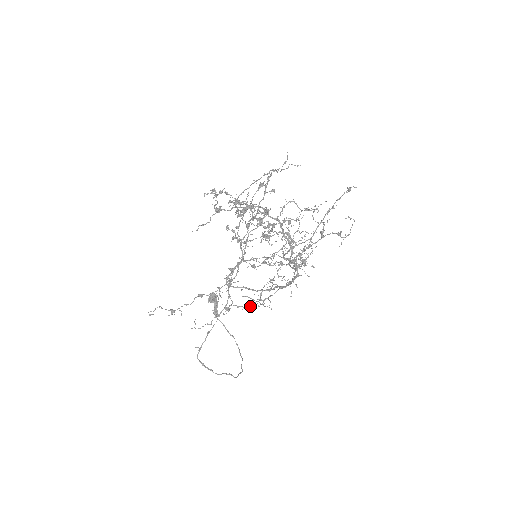
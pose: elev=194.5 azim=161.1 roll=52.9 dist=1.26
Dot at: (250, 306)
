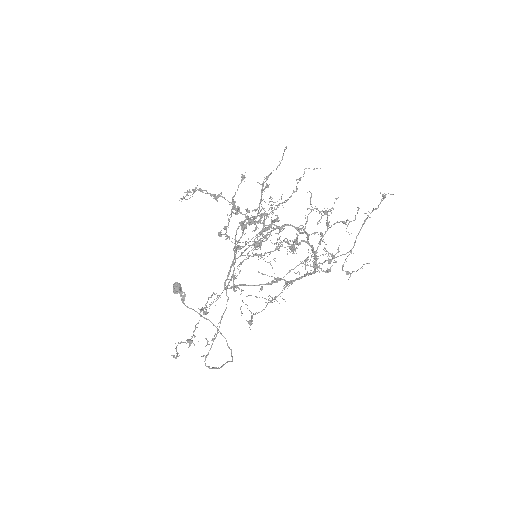
Dot at: (264, 309)
